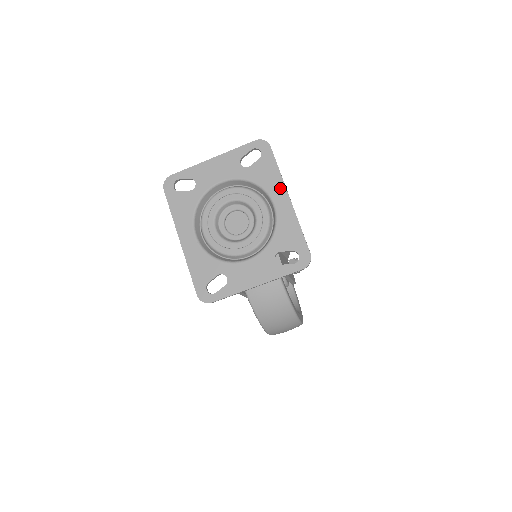
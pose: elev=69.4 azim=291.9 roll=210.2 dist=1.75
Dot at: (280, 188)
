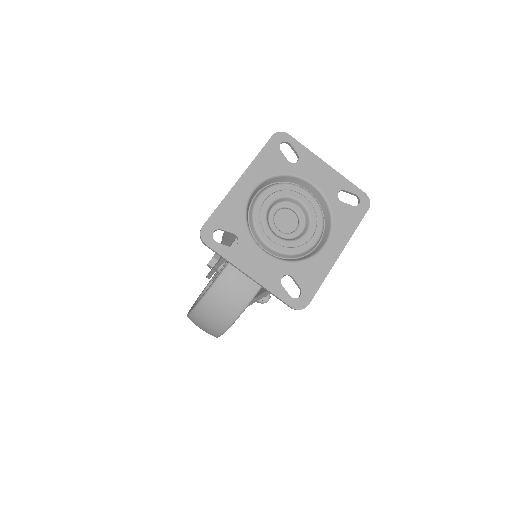
Dot at: (343, 240)
